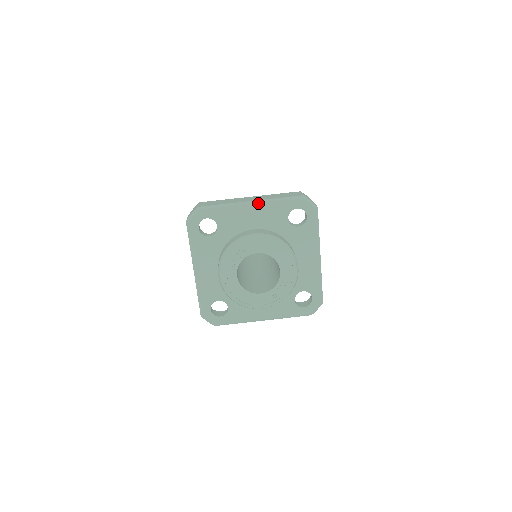
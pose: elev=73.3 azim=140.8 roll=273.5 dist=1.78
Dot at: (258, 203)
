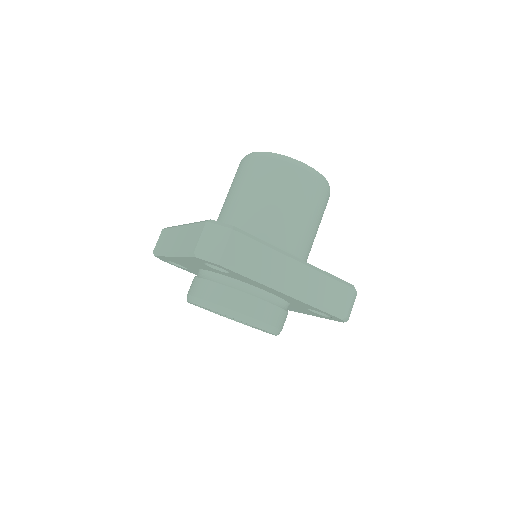
Dot at: (175, 256)
